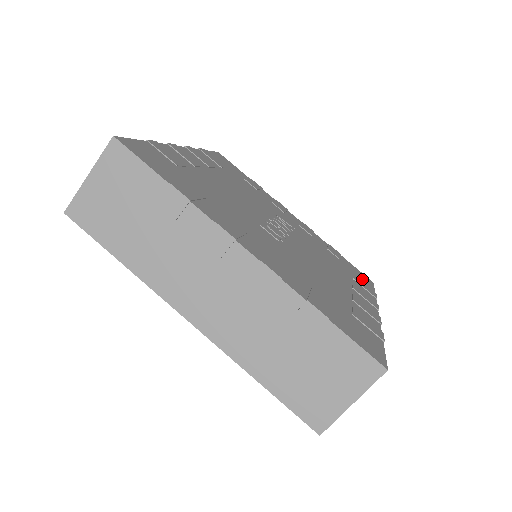
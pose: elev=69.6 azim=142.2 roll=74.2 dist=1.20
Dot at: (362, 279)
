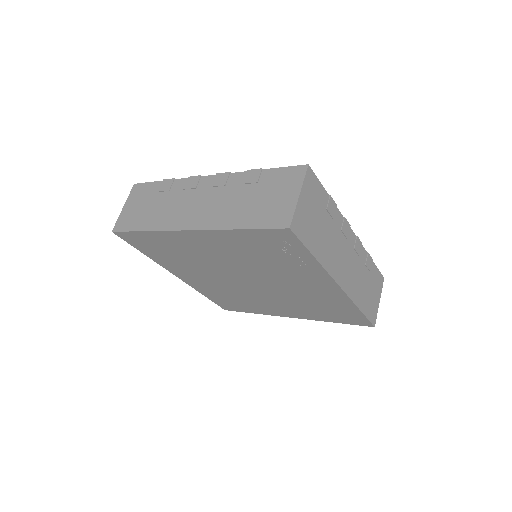
Dot at: occluded
